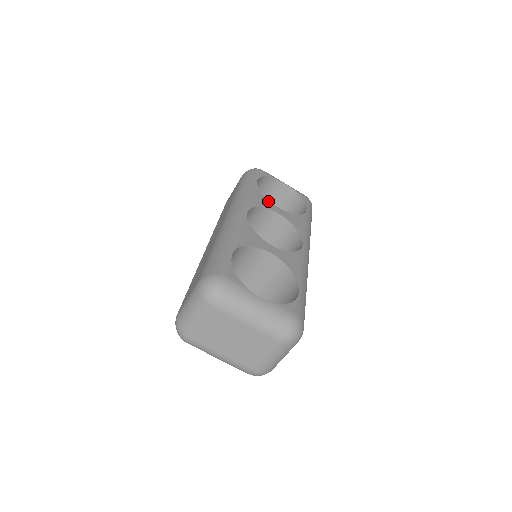
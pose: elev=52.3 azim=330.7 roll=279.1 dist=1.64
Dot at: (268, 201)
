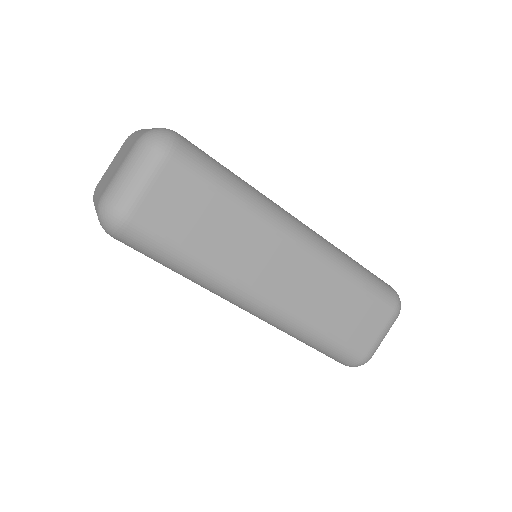
Dot at: occluded
